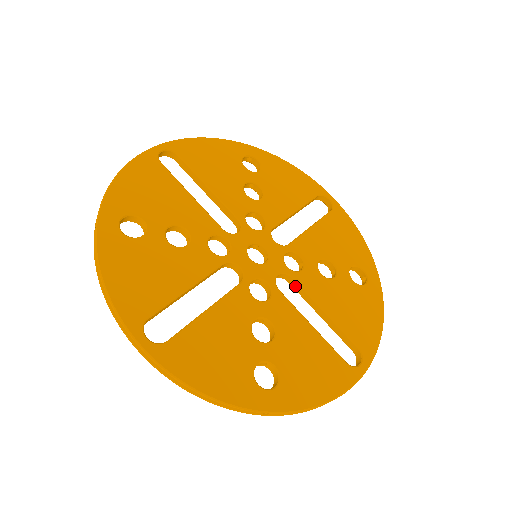
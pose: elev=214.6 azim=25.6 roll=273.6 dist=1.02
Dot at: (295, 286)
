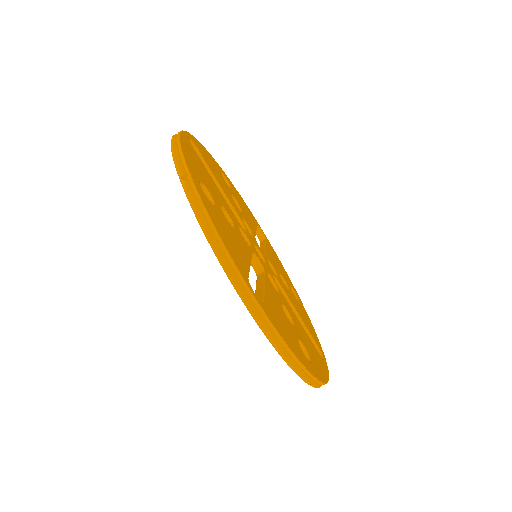
Dot at: occluded
